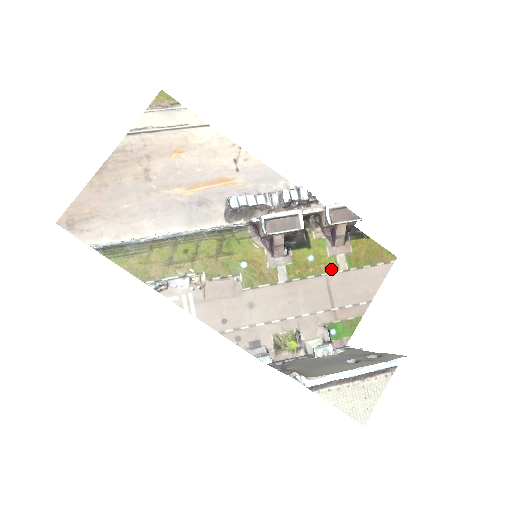
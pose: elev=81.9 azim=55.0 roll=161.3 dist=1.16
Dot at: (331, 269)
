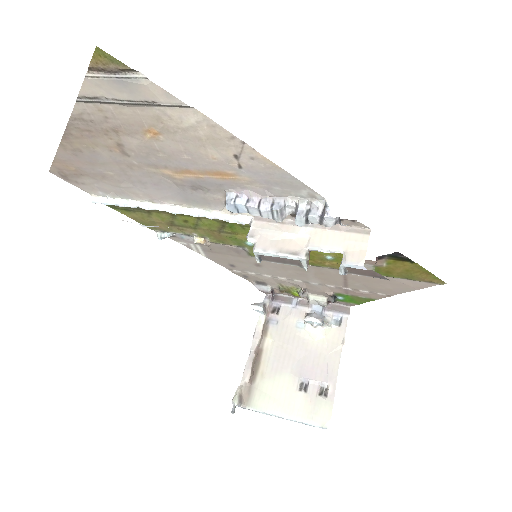
Dot at: occluded
